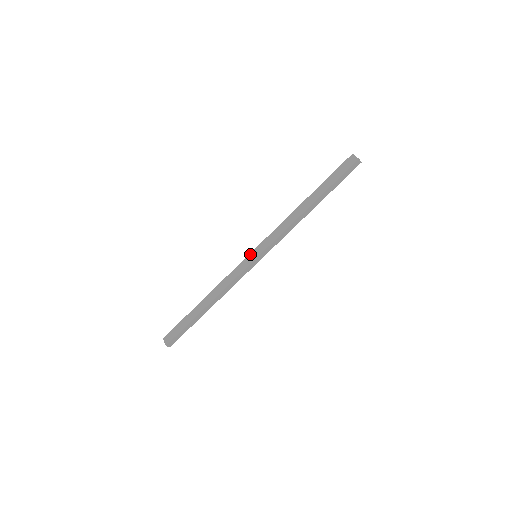
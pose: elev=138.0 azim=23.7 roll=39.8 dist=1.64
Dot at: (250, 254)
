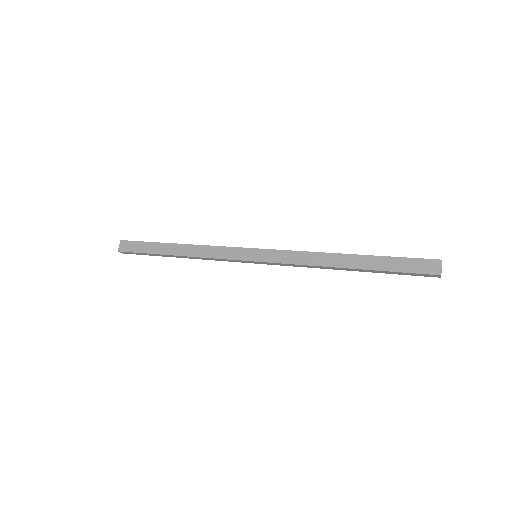
Dot at: (252, 249)
